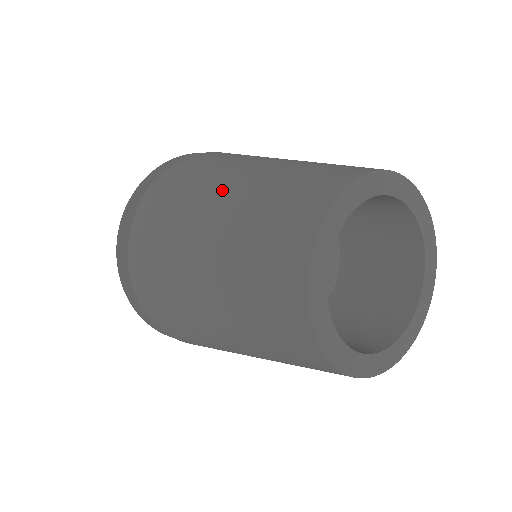
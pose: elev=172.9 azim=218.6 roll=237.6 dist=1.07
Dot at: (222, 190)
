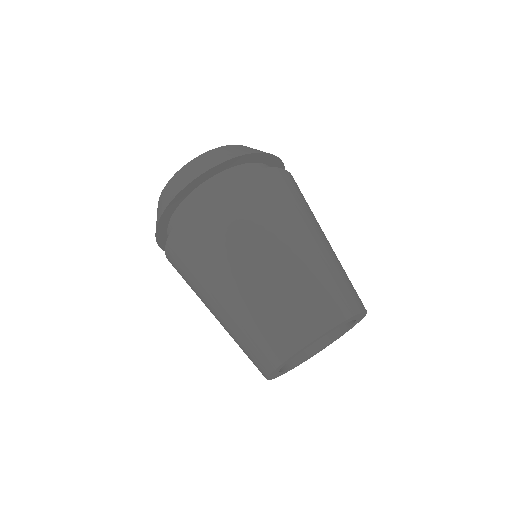
Dot at: (279, 248)
